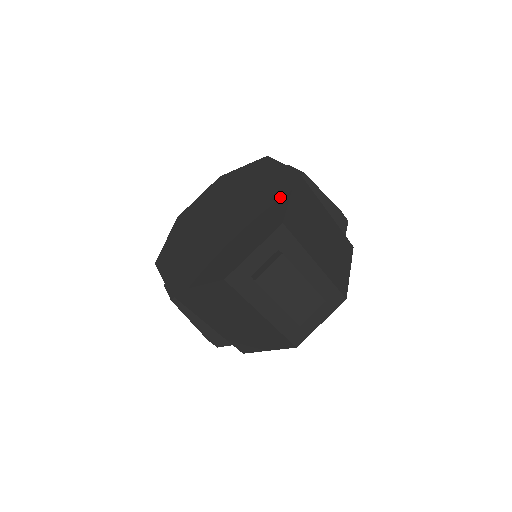
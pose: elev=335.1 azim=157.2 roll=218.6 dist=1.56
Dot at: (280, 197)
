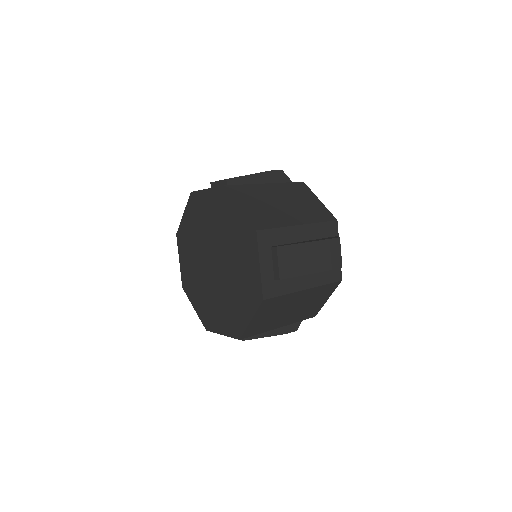
Dot at: (234, 214)
